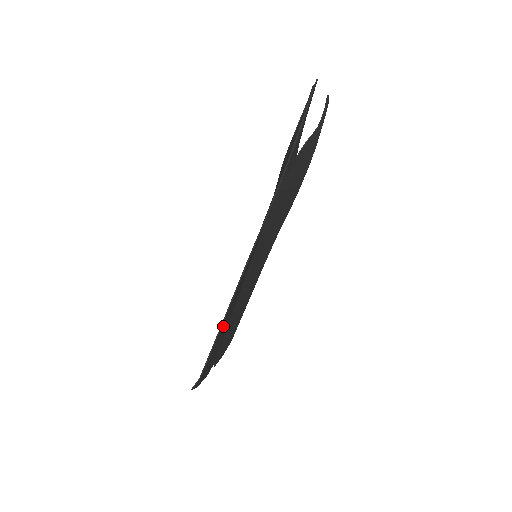
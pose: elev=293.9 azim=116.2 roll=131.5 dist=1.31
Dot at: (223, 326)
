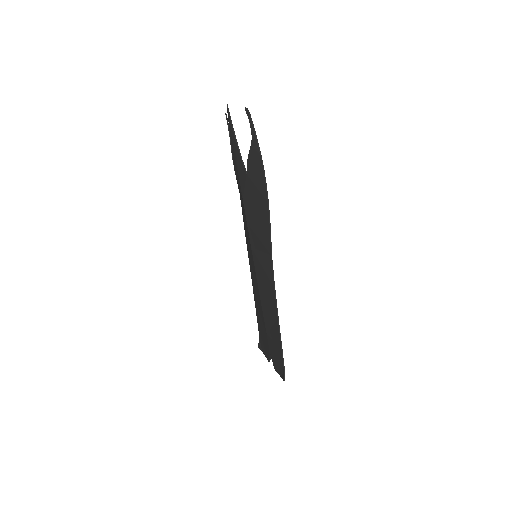
Dot at: (274, 319)
